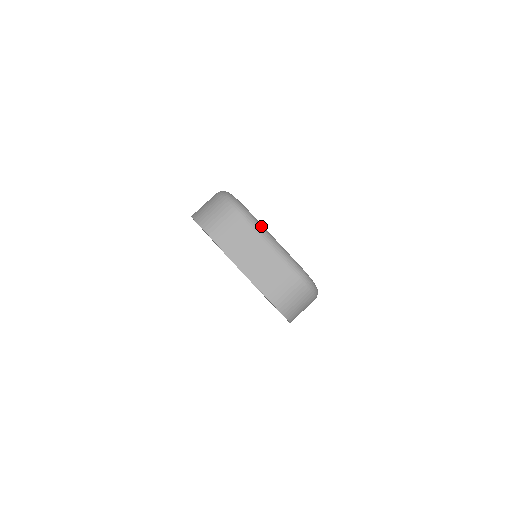
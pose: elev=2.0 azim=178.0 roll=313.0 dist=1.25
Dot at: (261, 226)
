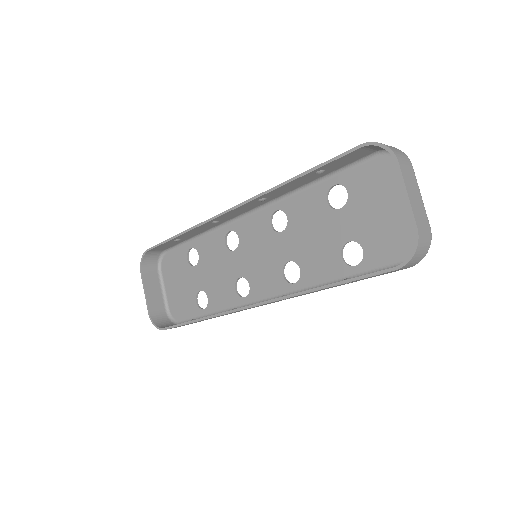
Dot at: occluded
